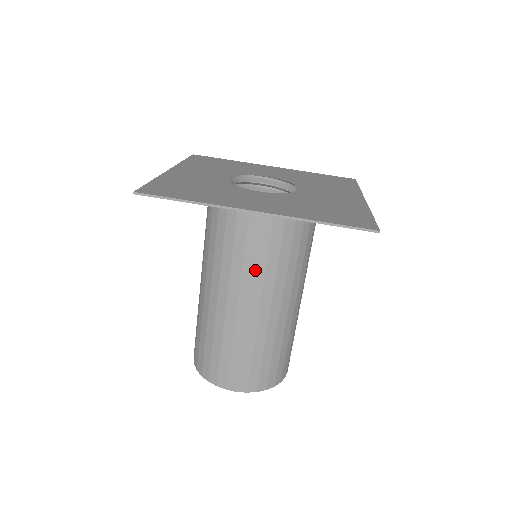
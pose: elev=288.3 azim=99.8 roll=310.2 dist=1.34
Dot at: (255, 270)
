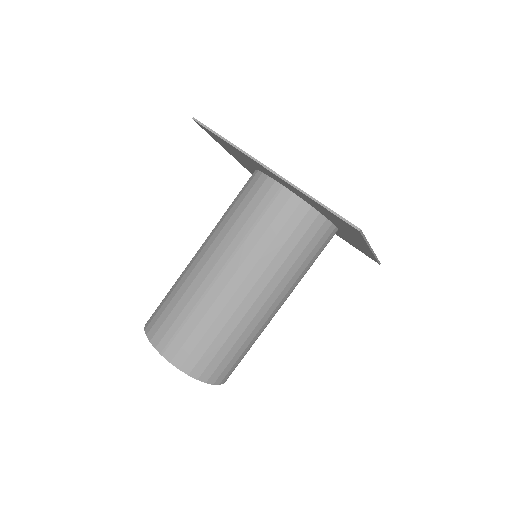
Dot at: (245, 243)
